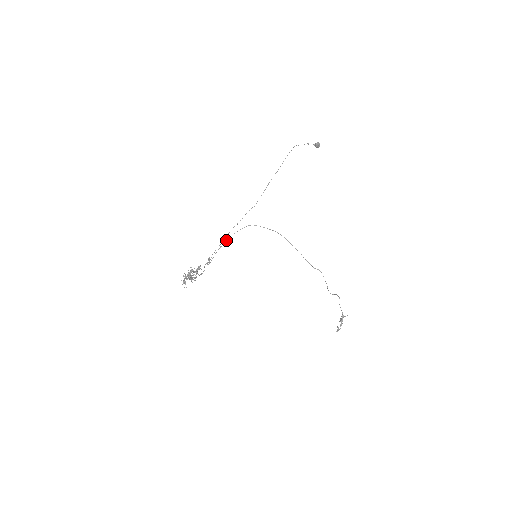
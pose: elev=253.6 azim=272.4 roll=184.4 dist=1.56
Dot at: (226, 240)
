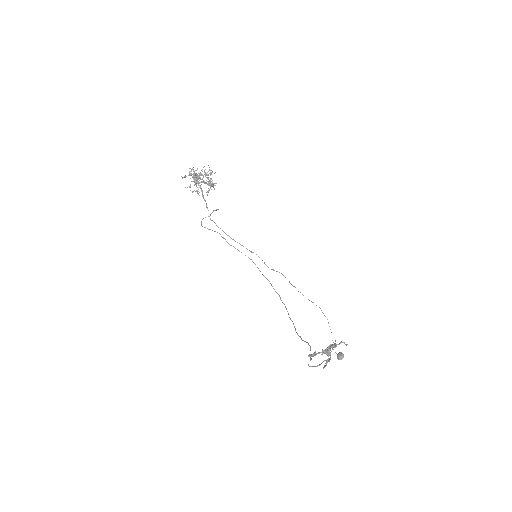
Dot at: (231, 245)
